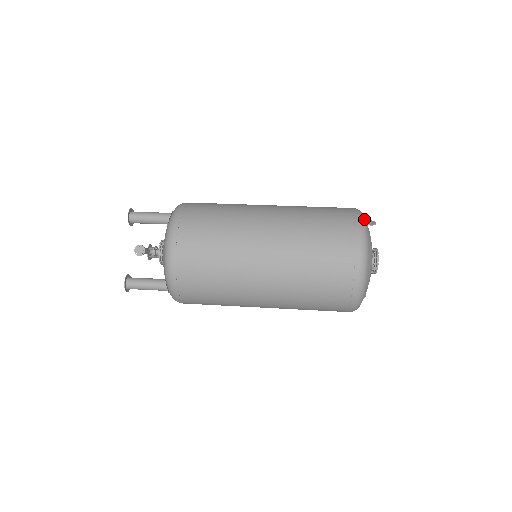
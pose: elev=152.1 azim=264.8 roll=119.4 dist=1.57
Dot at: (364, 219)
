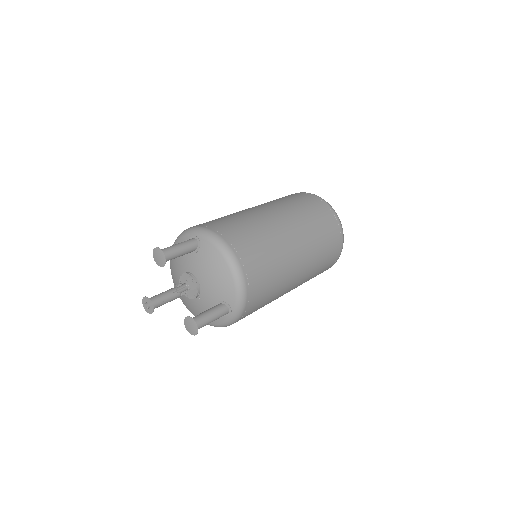
Dot at: occluded
